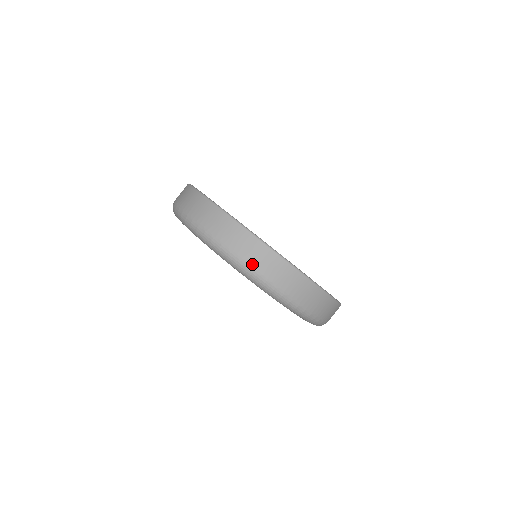
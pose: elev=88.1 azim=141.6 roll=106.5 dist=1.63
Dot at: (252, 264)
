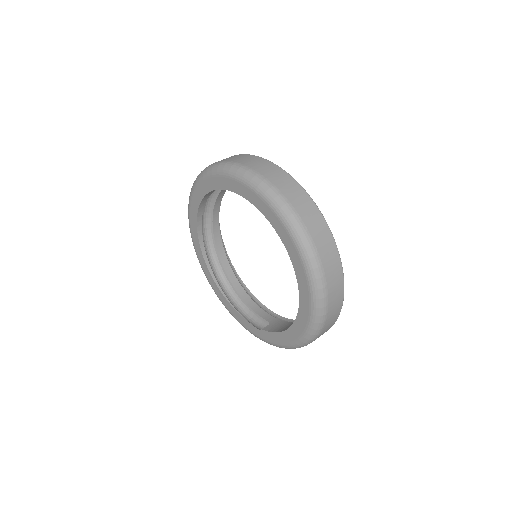
Dot at: occluded
